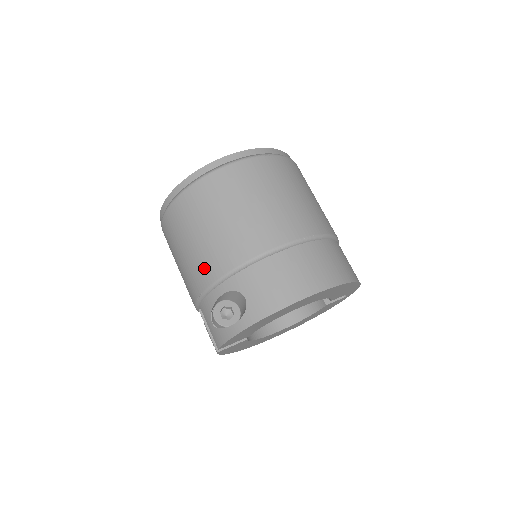
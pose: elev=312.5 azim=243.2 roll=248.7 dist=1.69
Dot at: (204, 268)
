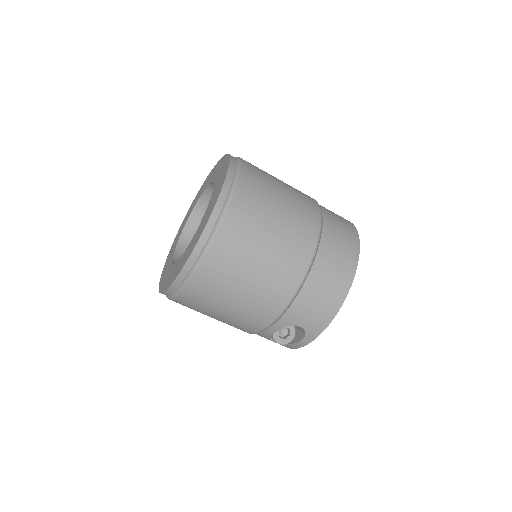
Dot at: (248, 323)
